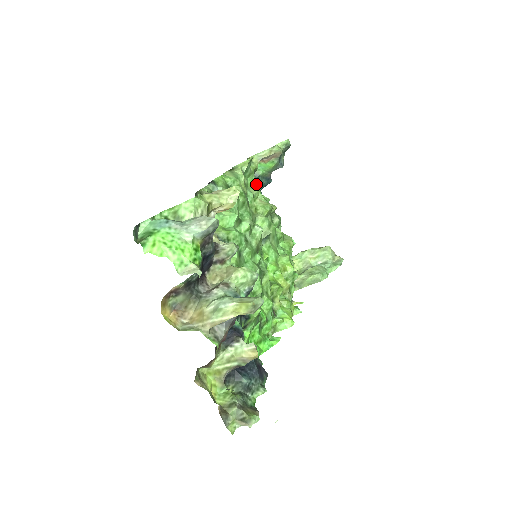
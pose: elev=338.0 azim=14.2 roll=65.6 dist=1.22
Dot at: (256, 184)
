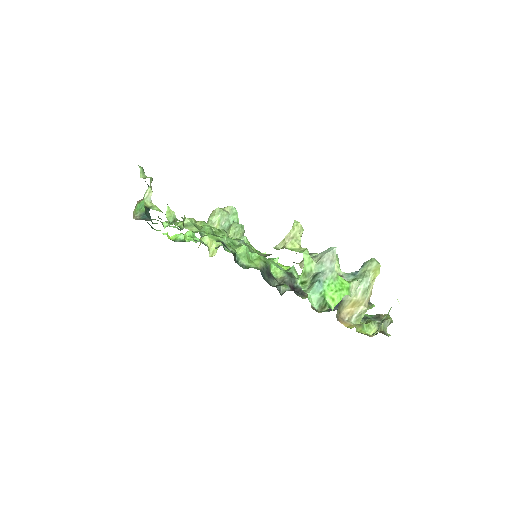
Dot at: occluded
